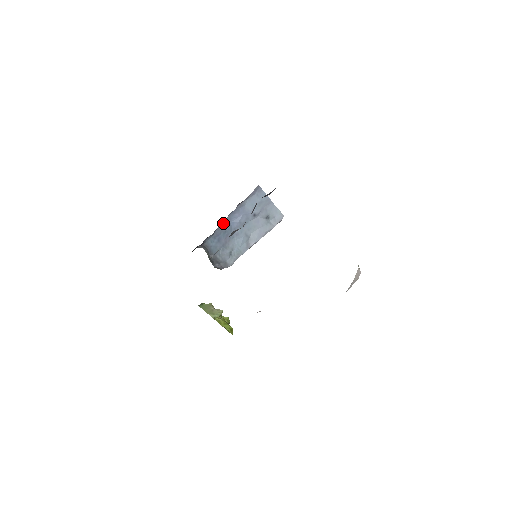
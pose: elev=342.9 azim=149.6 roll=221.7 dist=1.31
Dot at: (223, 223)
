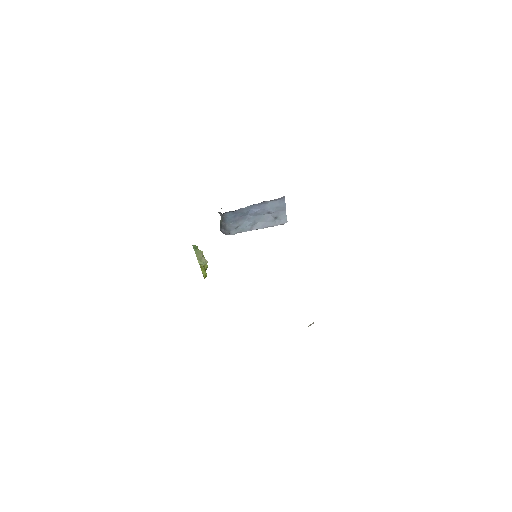
Dot at: (245, 207)
